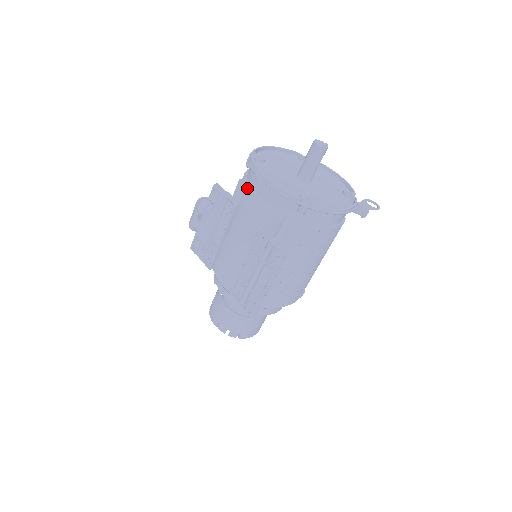
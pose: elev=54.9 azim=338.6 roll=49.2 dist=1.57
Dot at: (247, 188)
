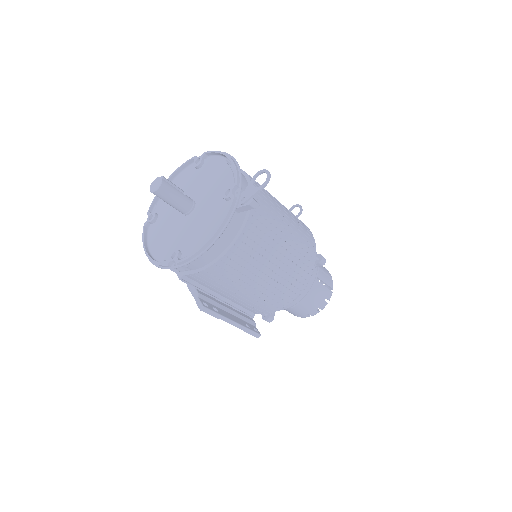
Dot at: occluded
